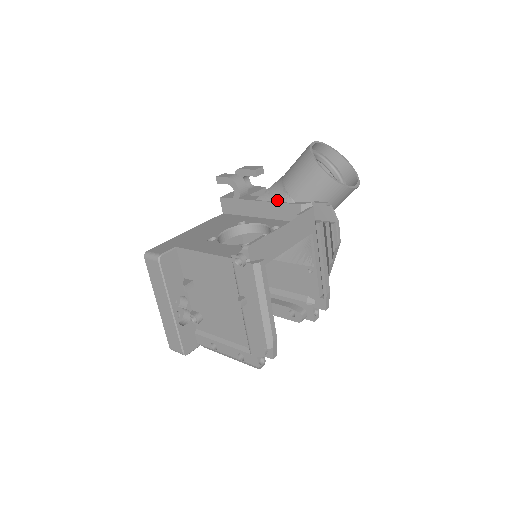
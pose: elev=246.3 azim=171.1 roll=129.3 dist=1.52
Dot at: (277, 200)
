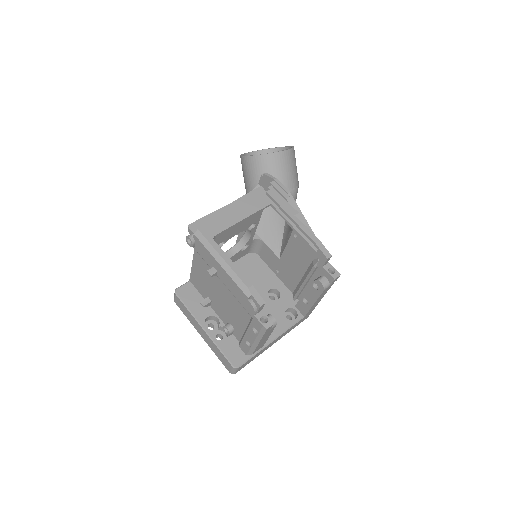
Dot at: occluded
